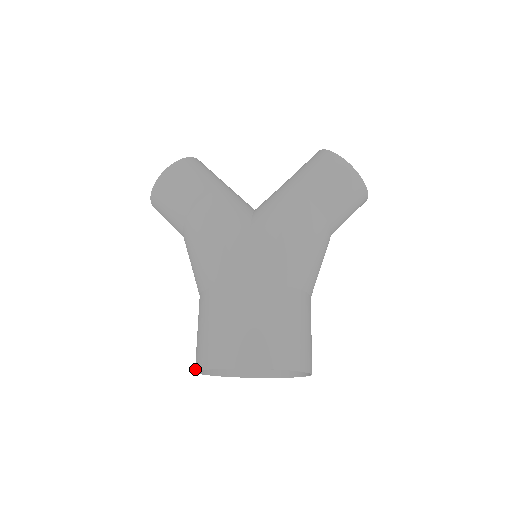
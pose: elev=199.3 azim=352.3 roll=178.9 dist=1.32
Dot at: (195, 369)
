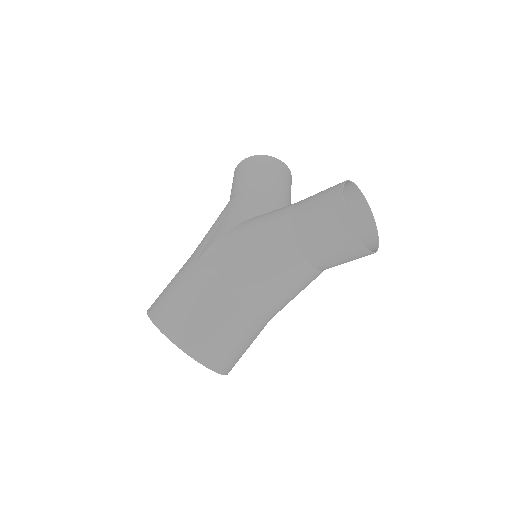
Dot at: occluded
